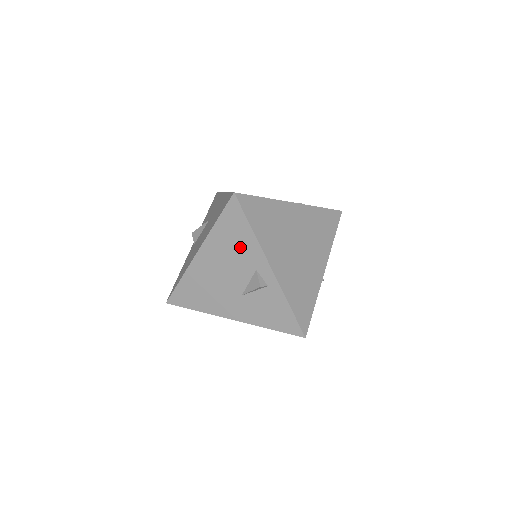
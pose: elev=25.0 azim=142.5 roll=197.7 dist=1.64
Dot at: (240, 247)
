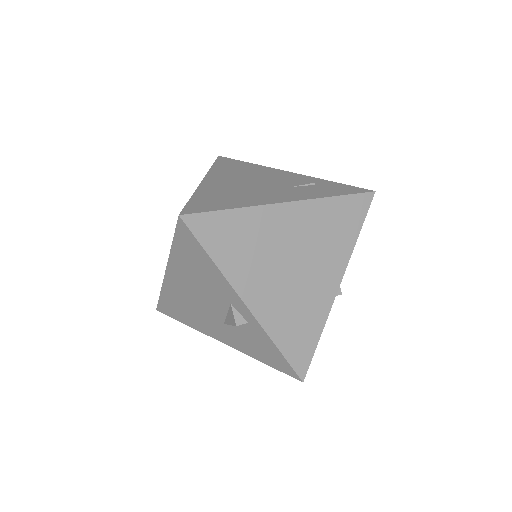
Dot at: (206, 276)
